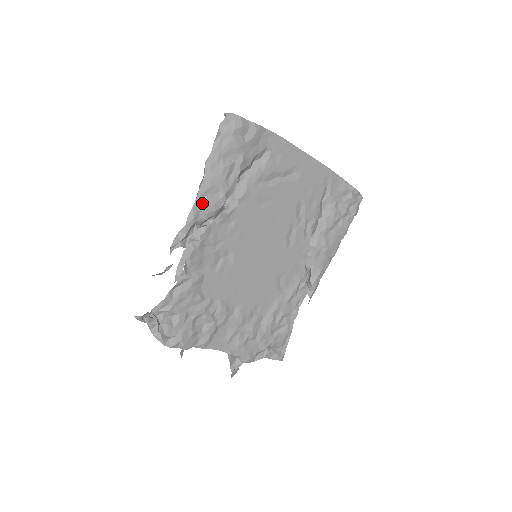
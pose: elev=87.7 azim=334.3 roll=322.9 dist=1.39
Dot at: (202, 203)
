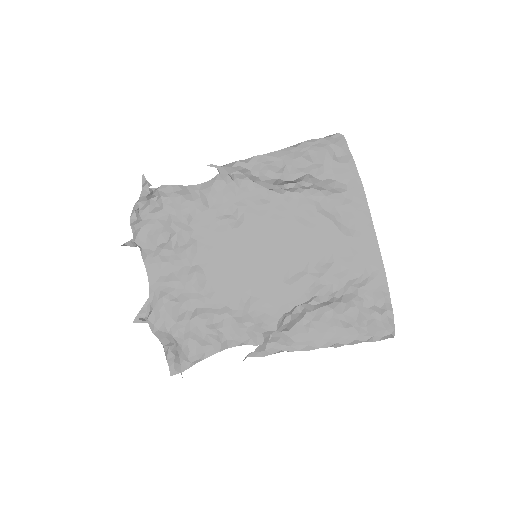
Dot at: (263, 161)
